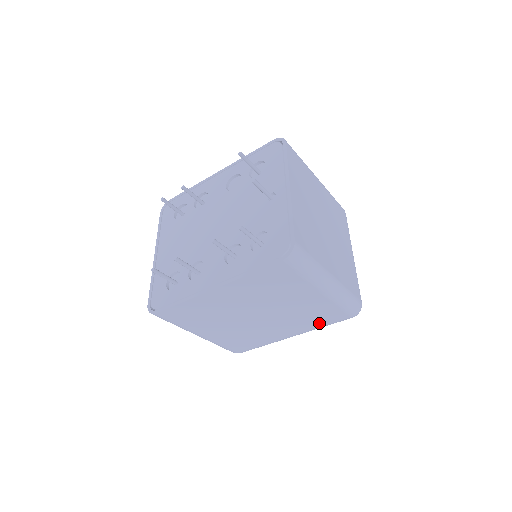
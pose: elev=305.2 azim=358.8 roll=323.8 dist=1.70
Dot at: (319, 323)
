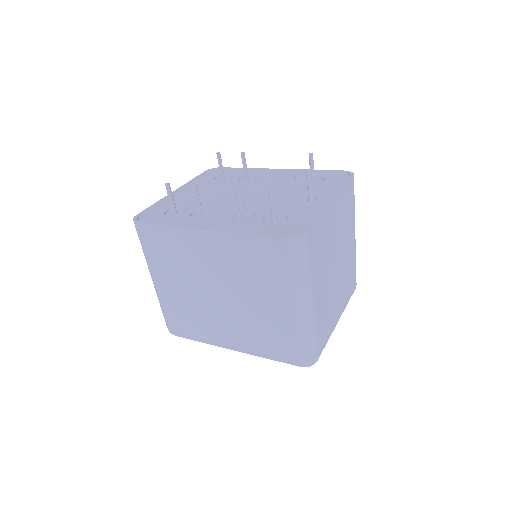
Dot at: (266, 349)
